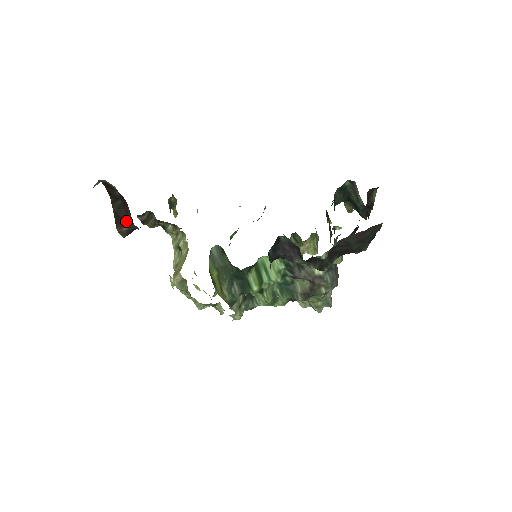
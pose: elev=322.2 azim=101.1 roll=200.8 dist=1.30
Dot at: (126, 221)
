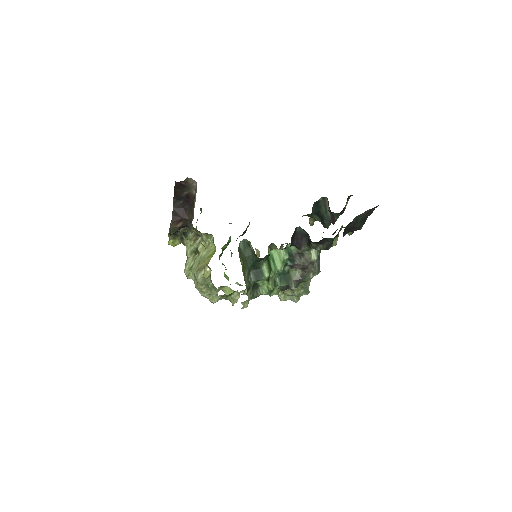
Dot at: (183, 218)
